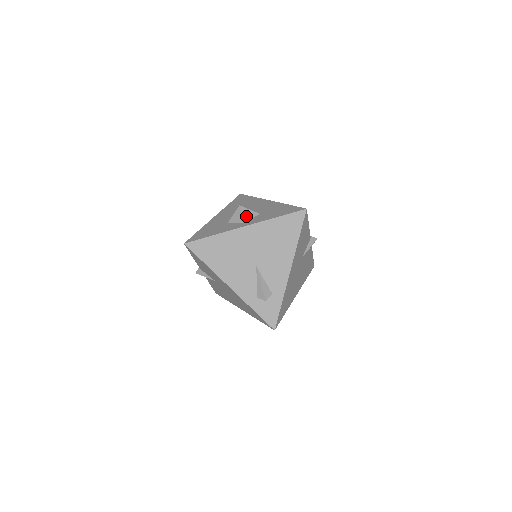
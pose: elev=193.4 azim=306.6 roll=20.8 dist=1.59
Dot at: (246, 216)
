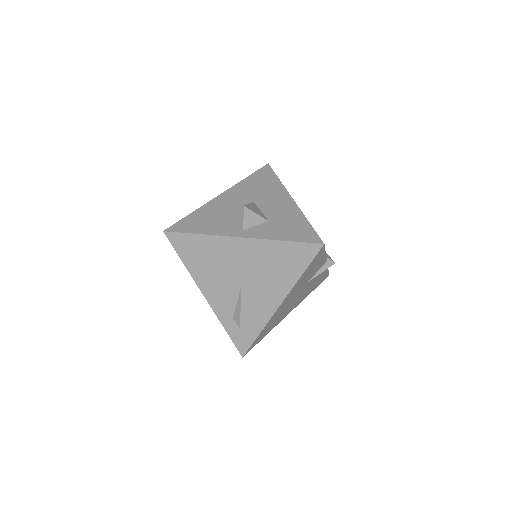
Dot at: (248, 221)
